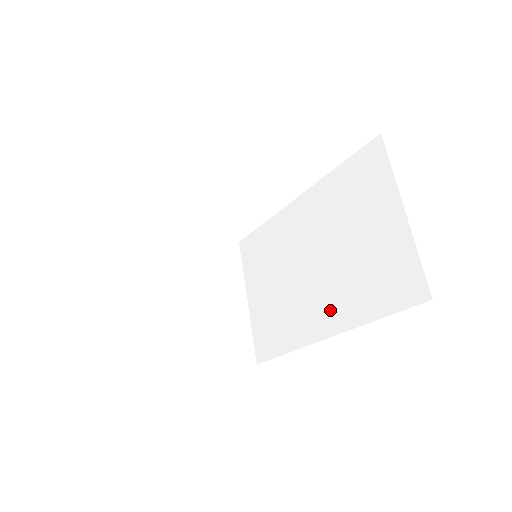
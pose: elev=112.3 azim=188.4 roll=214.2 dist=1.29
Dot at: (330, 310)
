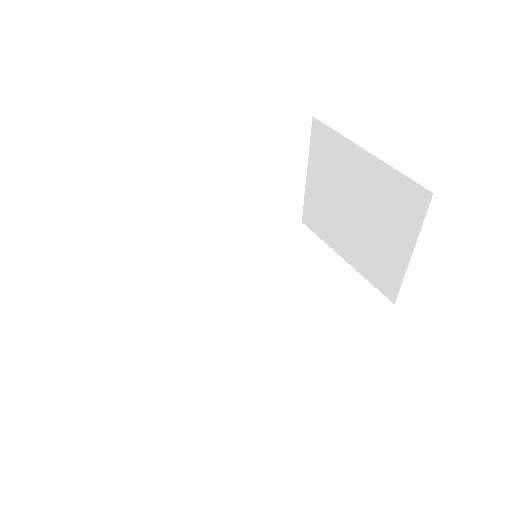
Dot at: (297, 335)
